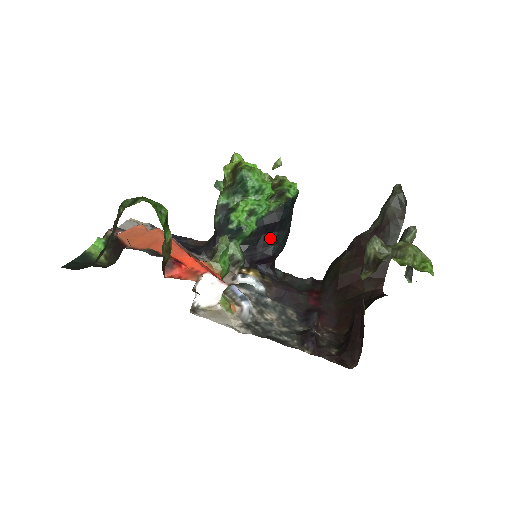
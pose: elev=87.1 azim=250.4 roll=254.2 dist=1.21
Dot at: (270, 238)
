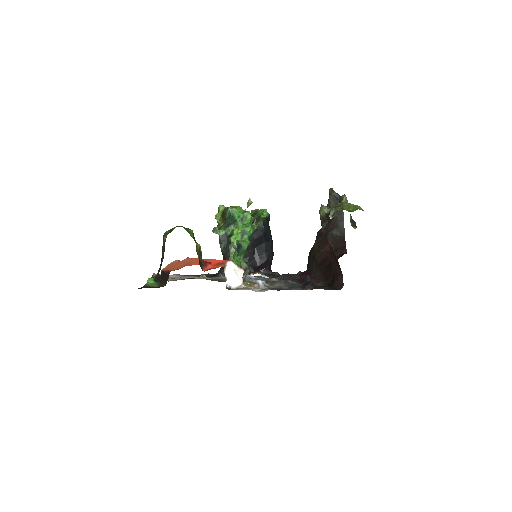
Dot at: (261, 248)
